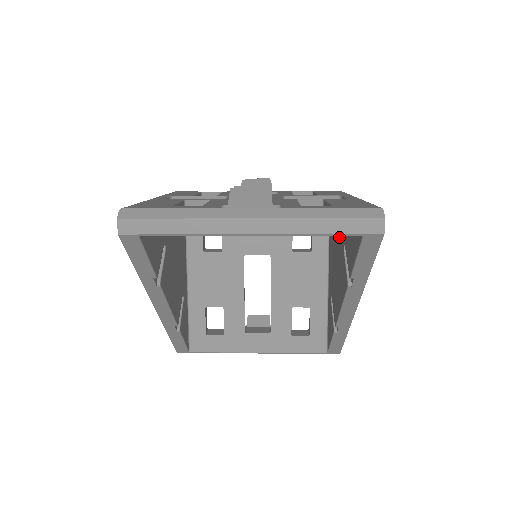
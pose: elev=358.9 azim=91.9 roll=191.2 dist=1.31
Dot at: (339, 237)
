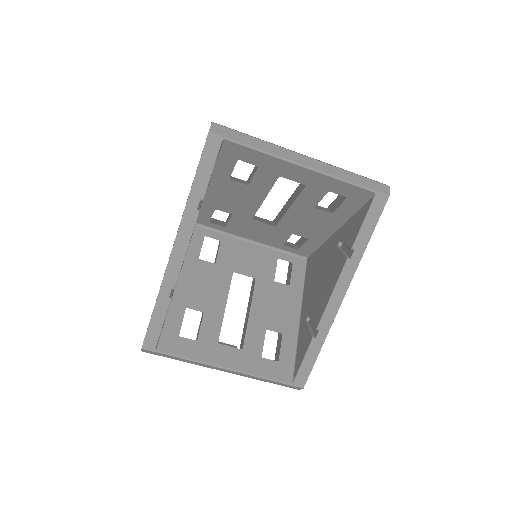
Dot at: (329, 249)
